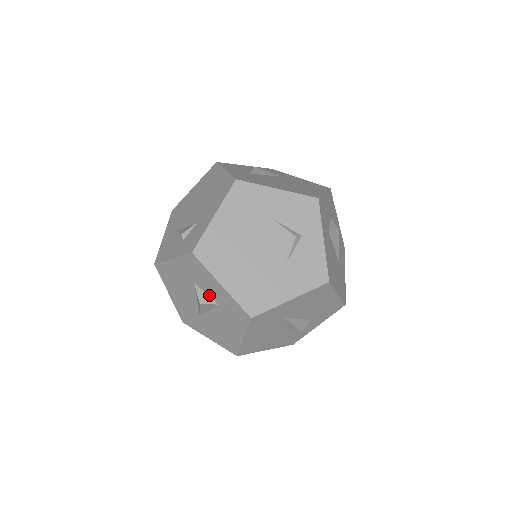
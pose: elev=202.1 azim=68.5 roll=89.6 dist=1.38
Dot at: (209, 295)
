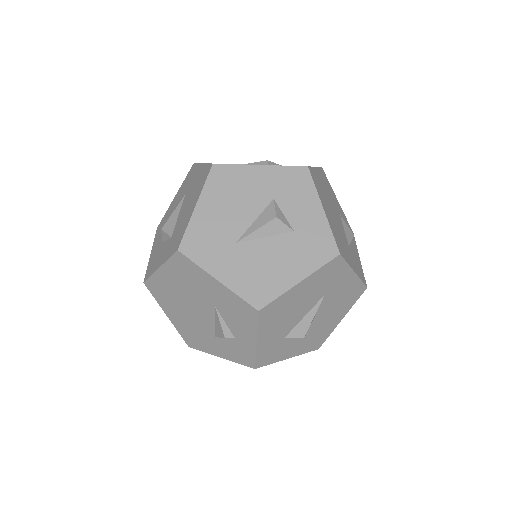
Dot at: (288, 217)
